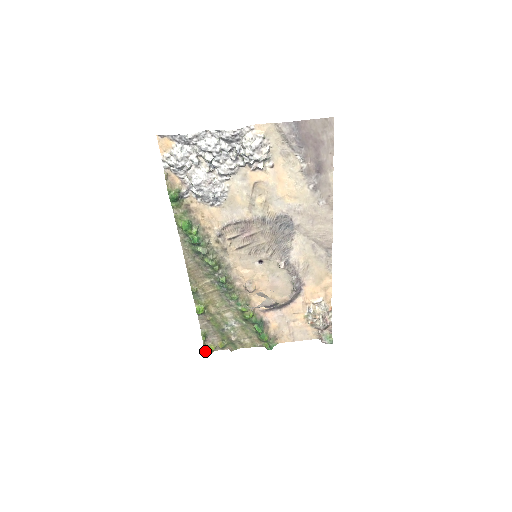
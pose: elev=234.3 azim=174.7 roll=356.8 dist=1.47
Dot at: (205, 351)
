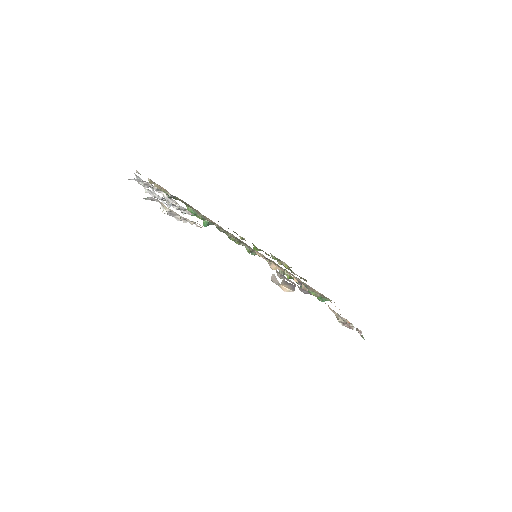
Dot at: occluded
